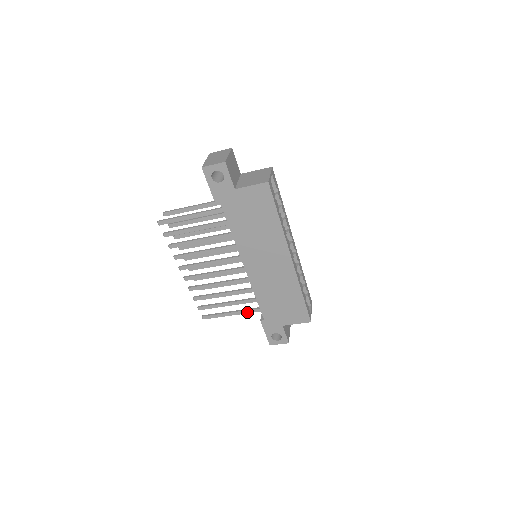
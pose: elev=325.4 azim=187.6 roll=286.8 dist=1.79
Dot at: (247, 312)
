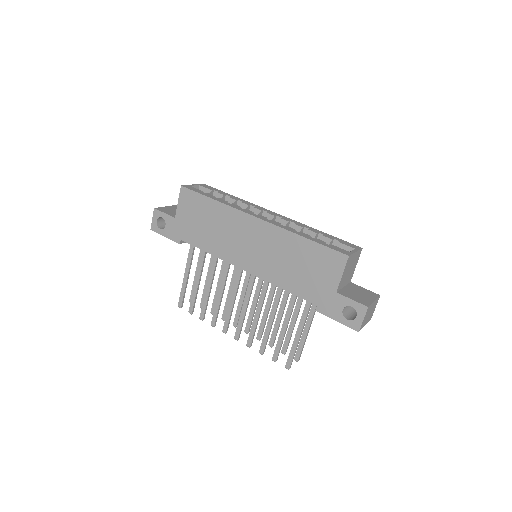
Dot at: (304, 317)
